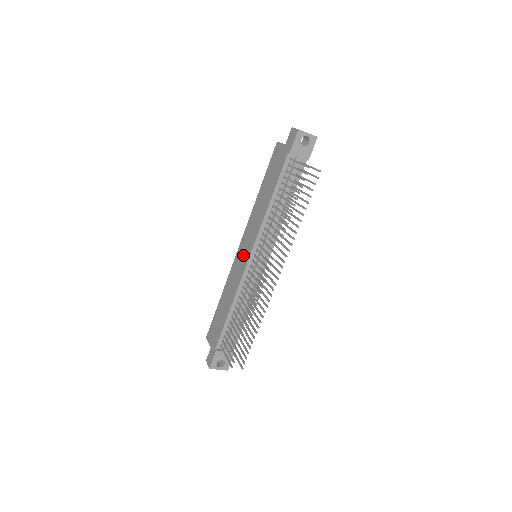
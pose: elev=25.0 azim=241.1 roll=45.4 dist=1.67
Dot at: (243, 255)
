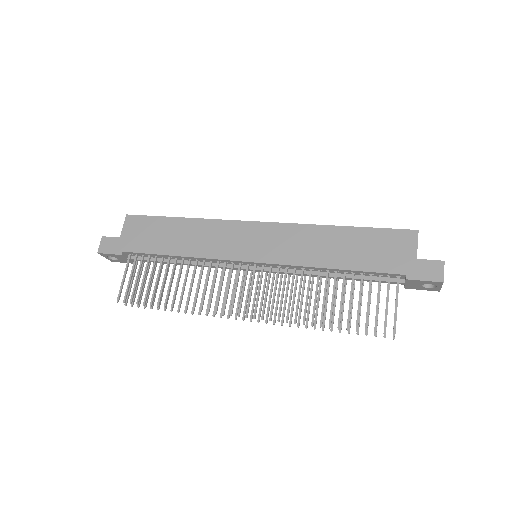
Dot at: (248, 243)
